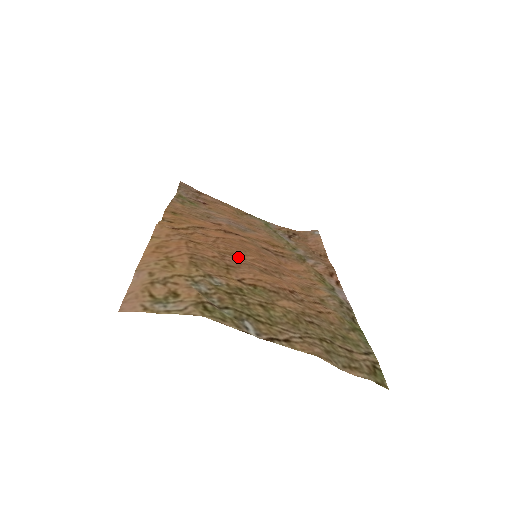
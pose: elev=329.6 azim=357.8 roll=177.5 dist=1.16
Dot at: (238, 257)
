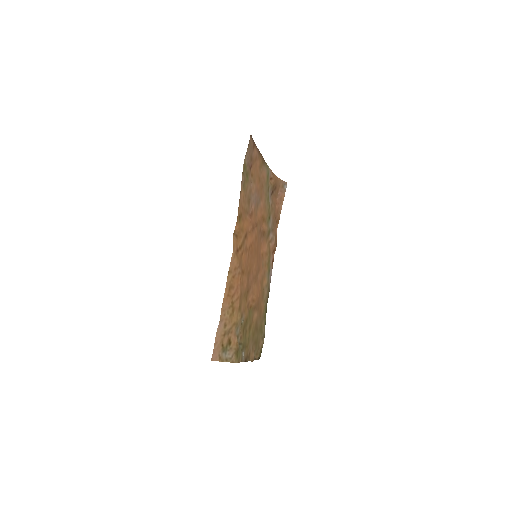
Dot at: (252, 273)
